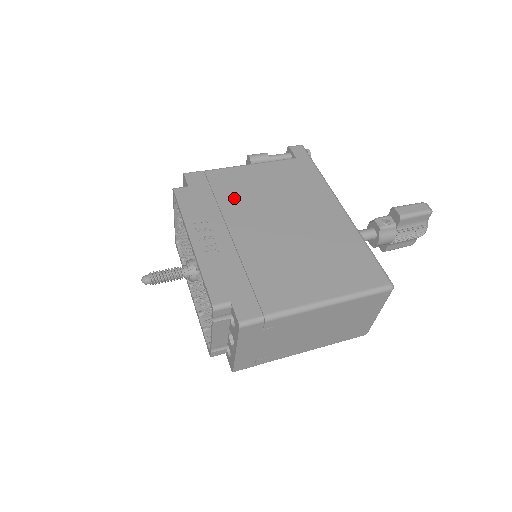
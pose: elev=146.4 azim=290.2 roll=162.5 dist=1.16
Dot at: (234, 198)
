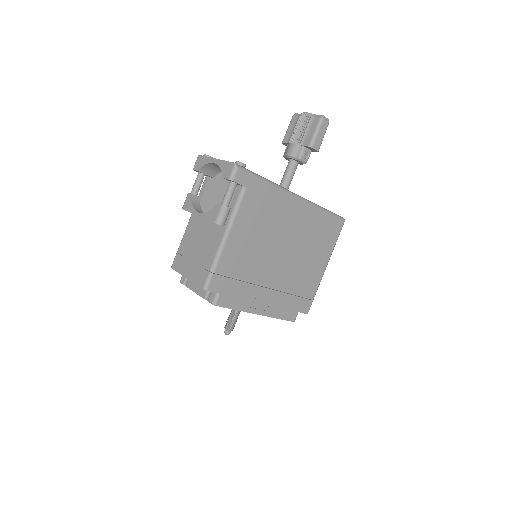
Dot at: (249, 268)
